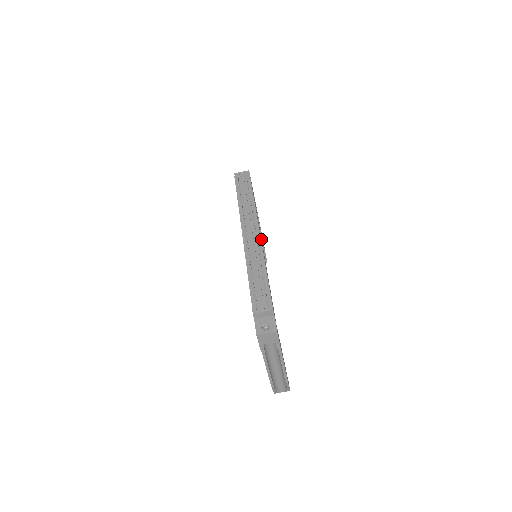
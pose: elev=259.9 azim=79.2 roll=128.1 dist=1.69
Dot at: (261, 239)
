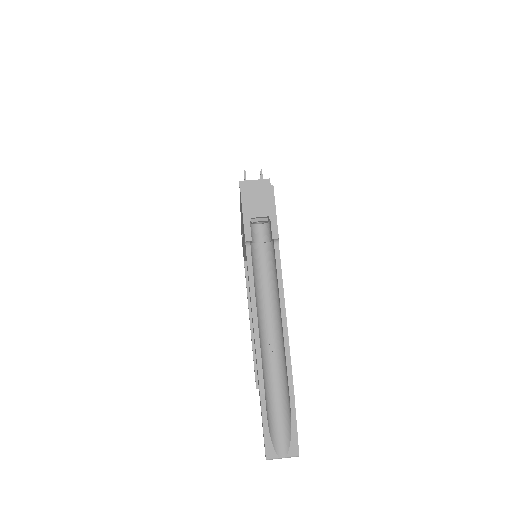
Dot at: occluded
